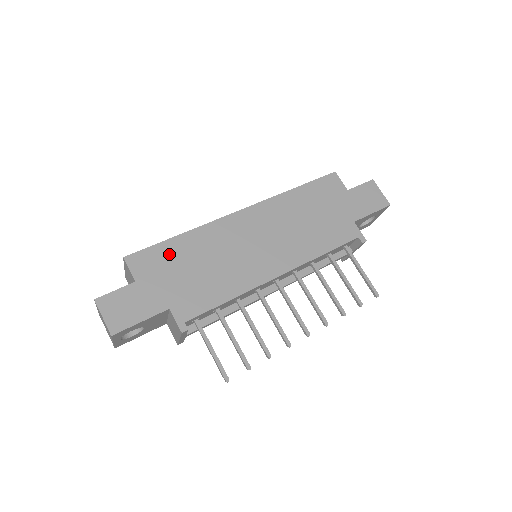
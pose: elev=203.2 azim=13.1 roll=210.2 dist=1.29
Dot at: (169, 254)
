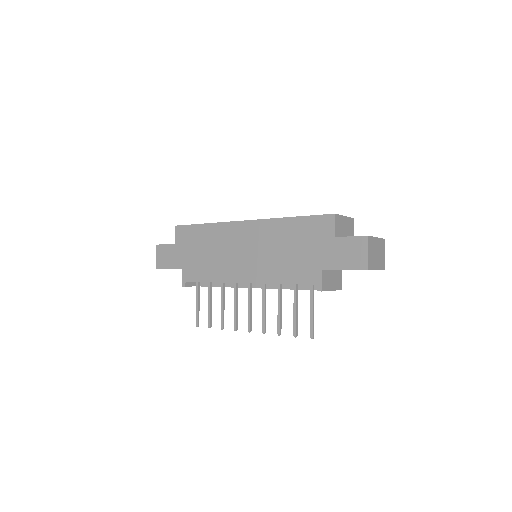
Dot at: (195, 234)
